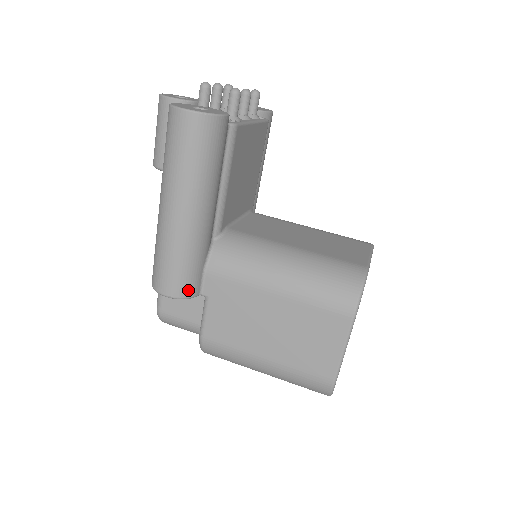
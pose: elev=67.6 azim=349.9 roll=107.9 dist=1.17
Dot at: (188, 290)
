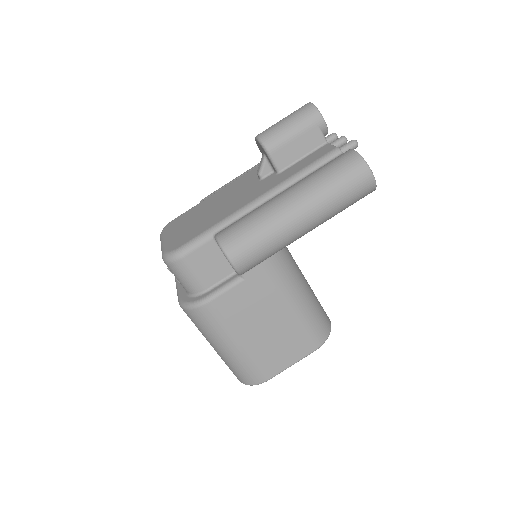
Dot at: (247, 270)
